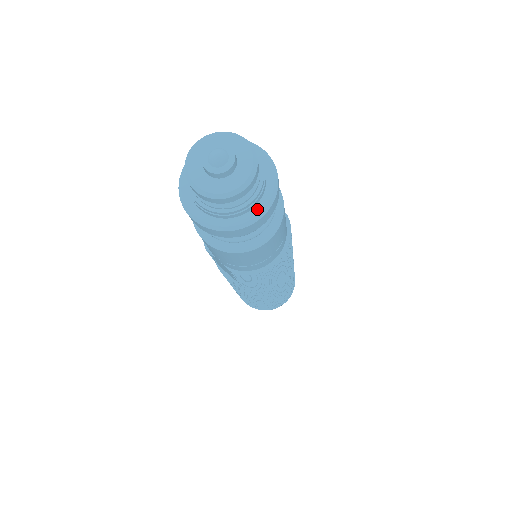
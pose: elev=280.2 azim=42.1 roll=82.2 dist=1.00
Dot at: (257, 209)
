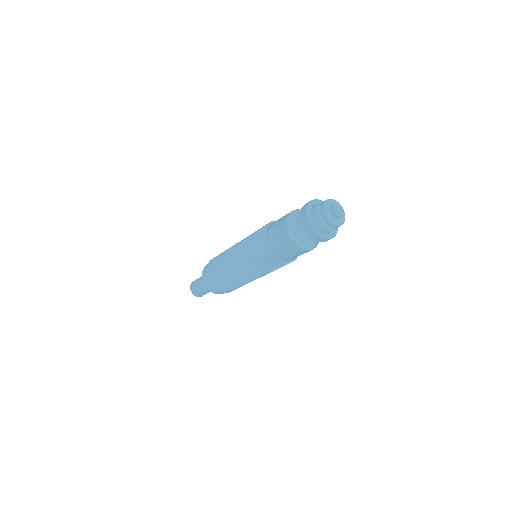
Dot at: (336, 229)
